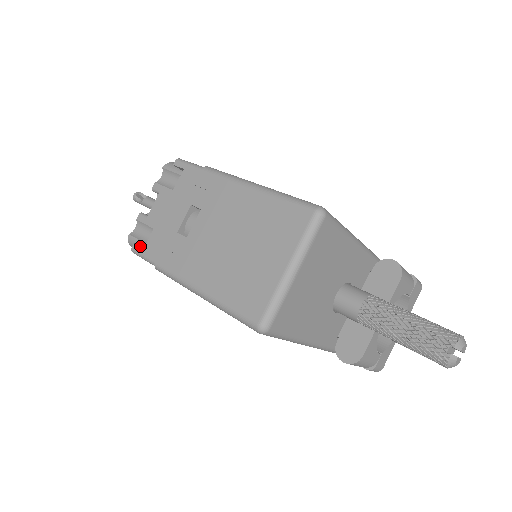
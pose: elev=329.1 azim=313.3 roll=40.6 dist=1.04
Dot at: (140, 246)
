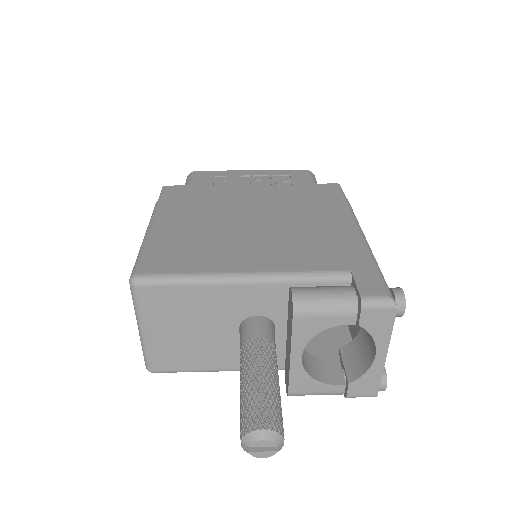
Dot at: occluded
